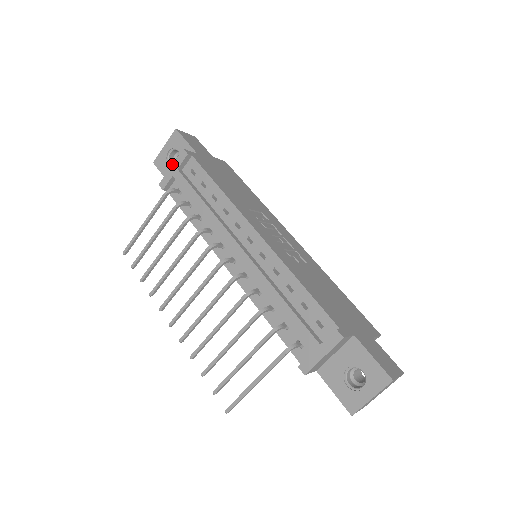
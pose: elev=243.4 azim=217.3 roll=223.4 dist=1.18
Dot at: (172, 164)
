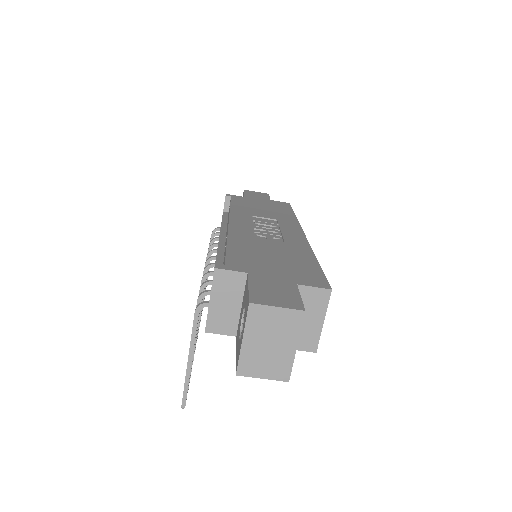
Dot at: occluded
